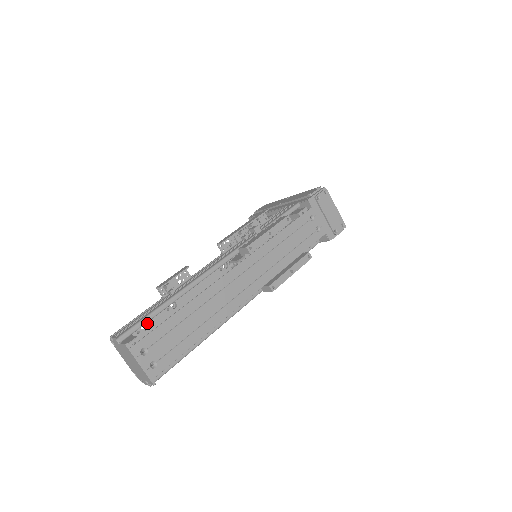
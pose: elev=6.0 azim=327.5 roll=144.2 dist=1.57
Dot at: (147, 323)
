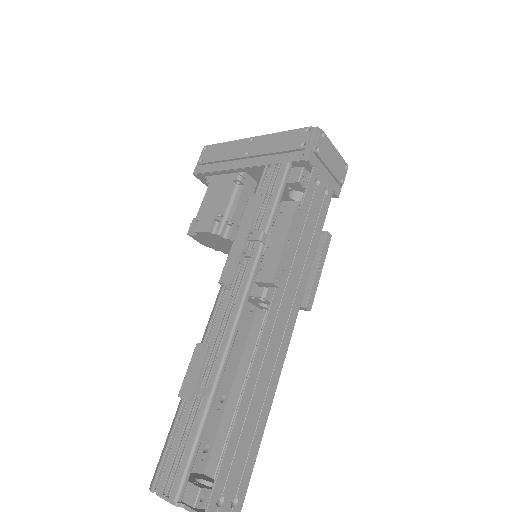
Dot at: occluded
